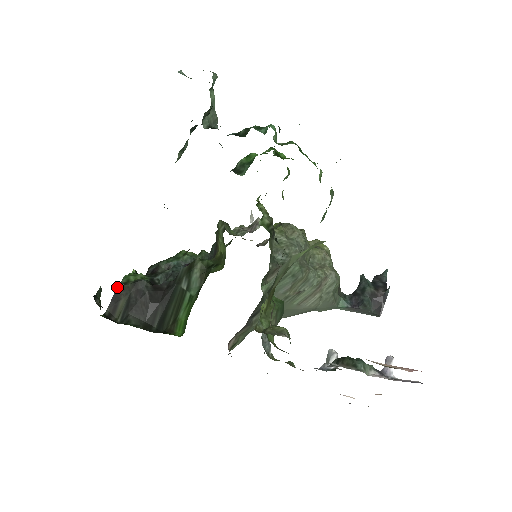
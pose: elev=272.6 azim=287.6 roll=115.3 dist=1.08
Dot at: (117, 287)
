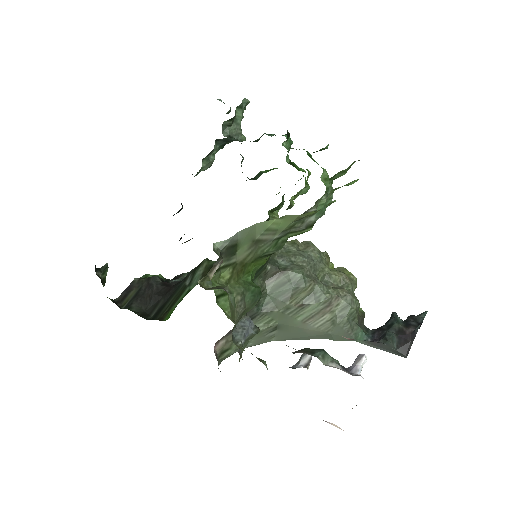
Dot at: (133, 280)
